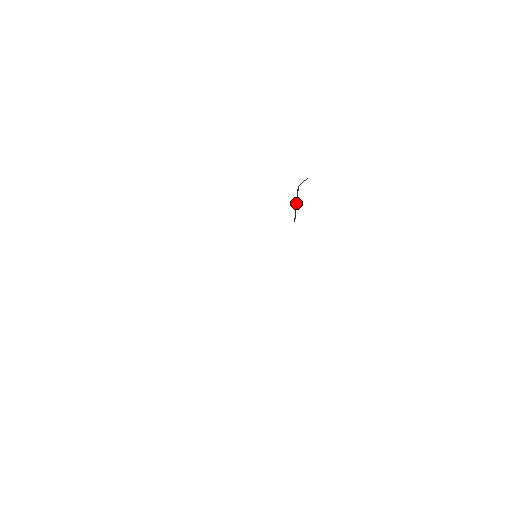
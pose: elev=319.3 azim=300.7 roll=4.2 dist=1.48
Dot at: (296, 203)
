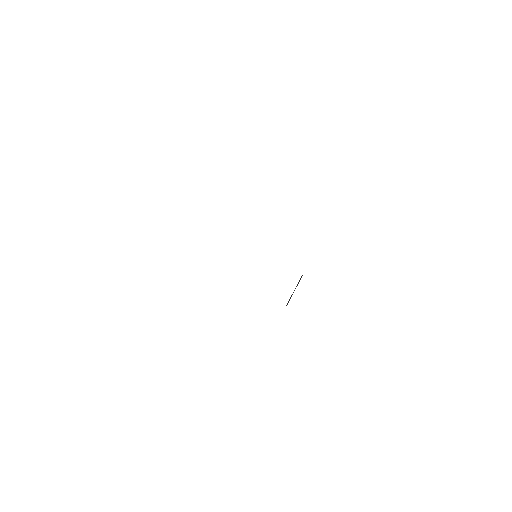
Dot at: (295, 288)
